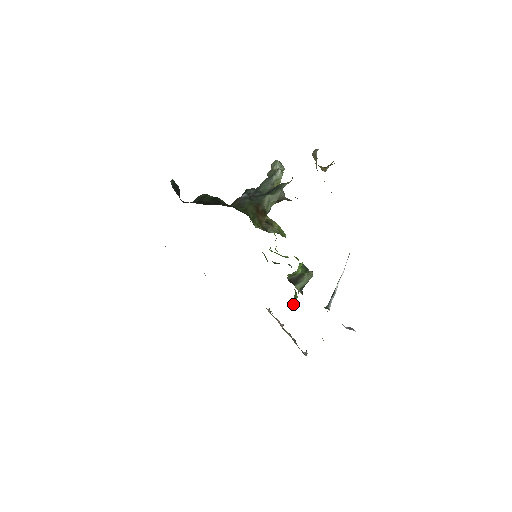
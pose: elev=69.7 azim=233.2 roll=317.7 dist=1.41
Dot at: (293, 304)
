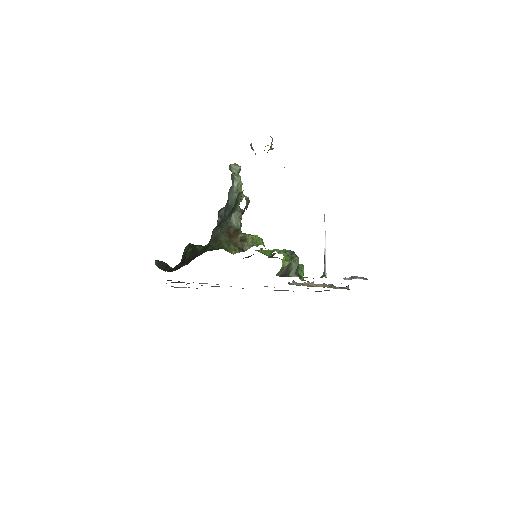
Dot at: (302, 278)
